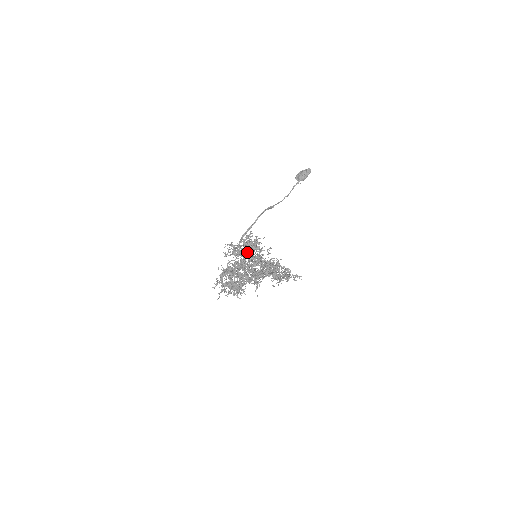
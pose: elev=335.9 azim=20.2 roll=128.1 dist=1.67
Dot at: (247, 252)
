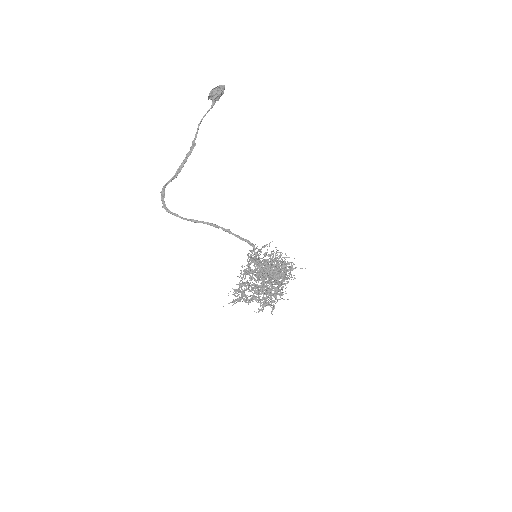
Dot at: (289, 278)
